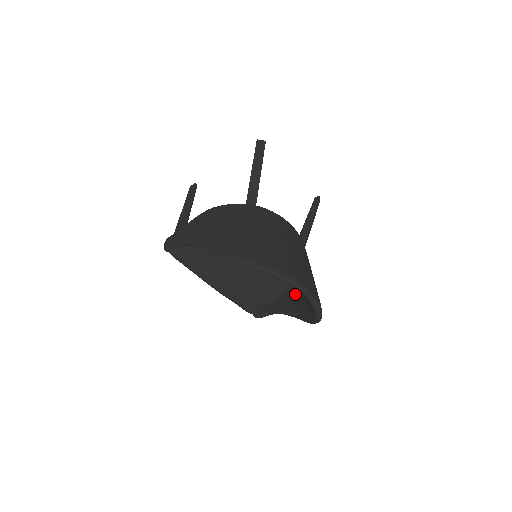
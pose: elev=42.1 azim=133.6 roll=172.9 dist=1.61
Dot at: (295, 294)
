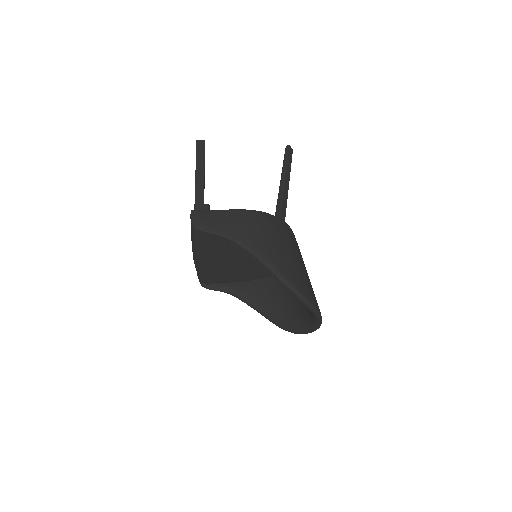
Dot at: (261, 291)
